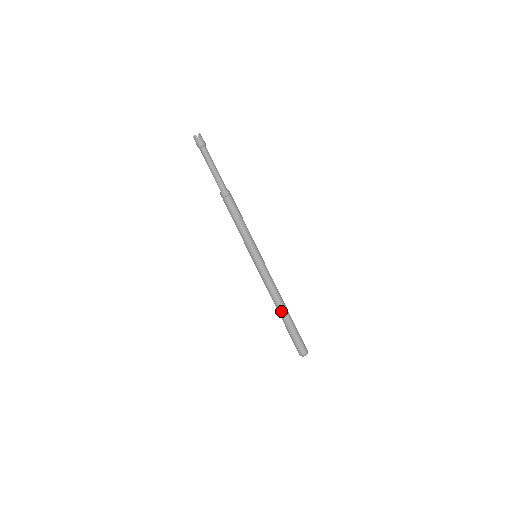
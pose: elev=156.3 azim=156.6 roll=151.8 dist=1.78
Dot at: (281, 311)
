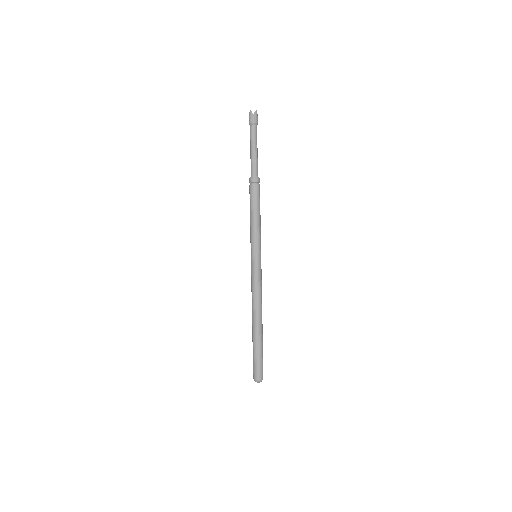
Dot at: (254, 323)
